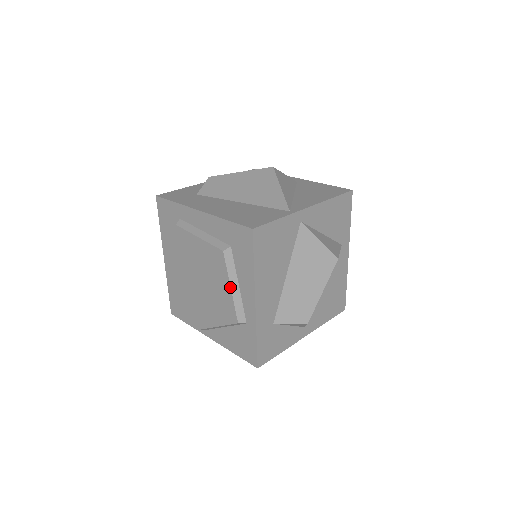
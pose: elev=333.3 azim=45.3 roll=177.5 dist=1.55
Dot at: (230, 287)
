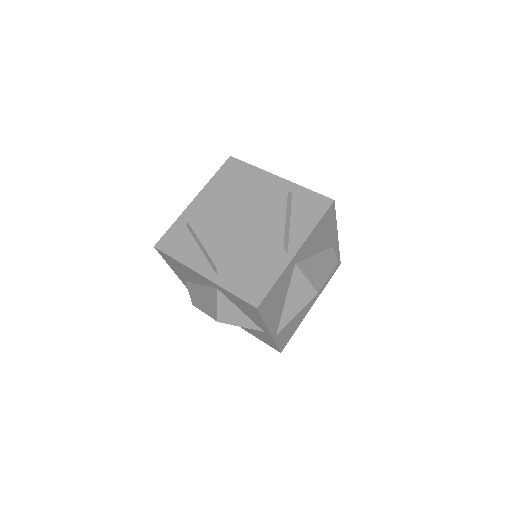
Dot at: (257, 185)
